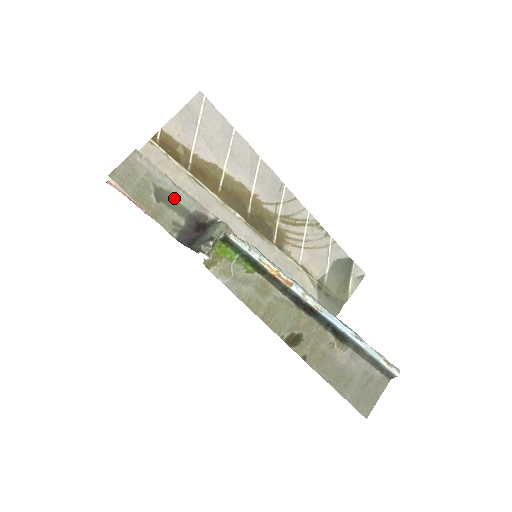
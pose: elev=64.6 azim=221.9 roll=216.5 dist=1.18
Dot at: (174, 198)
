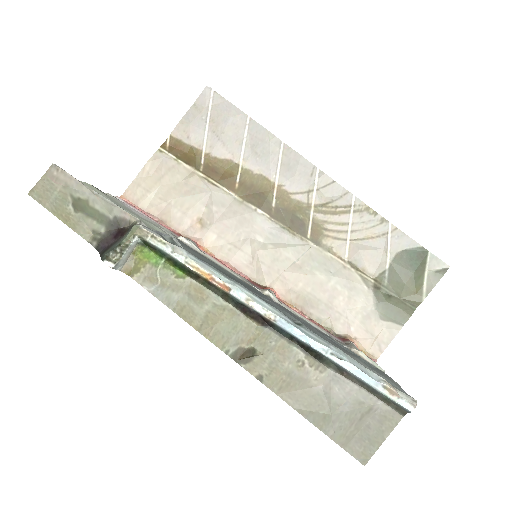
Dot at: (92, 206)
